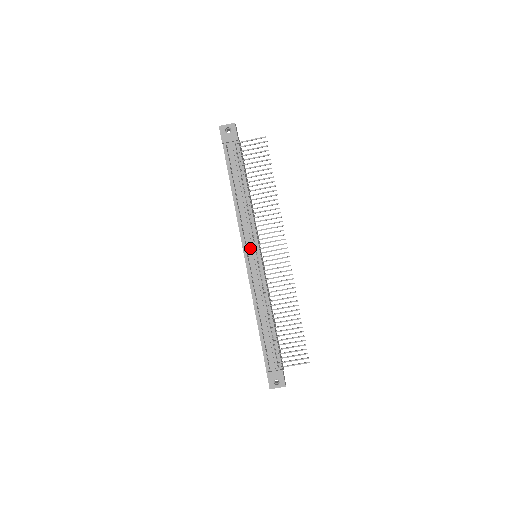
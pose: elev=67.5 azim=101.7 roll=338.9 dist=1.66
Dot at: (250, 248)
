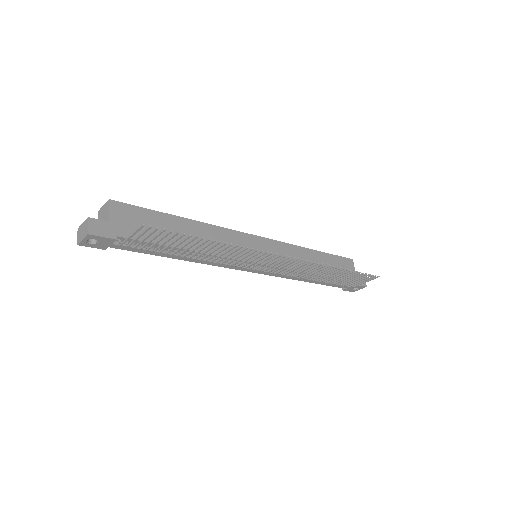
Dot at: occluded
